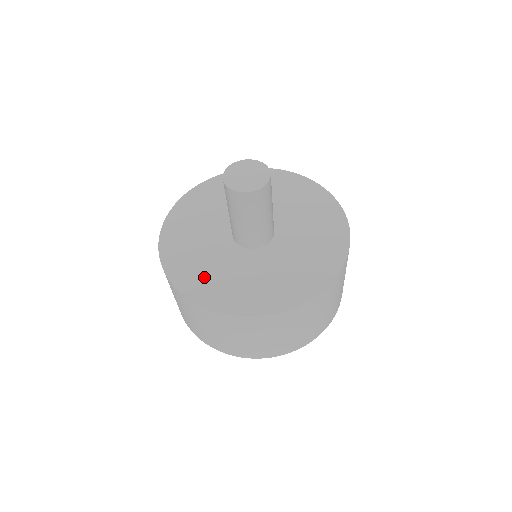
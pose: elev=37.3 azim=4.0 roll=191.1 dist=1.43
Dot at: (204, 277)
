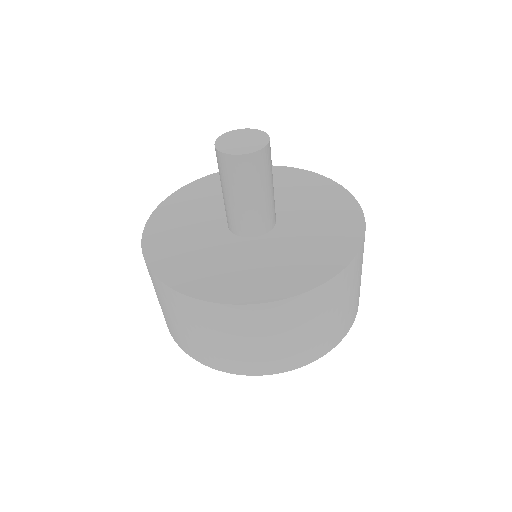
Dot at: (208, 273)
